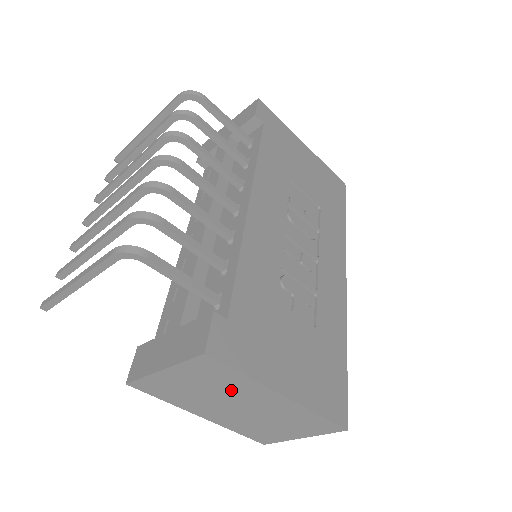
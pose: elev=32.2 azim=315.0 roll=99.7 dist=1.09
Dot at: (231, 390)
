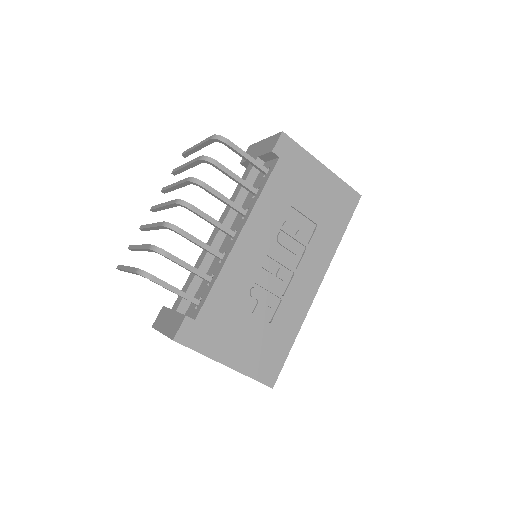
Dot at: occluded
